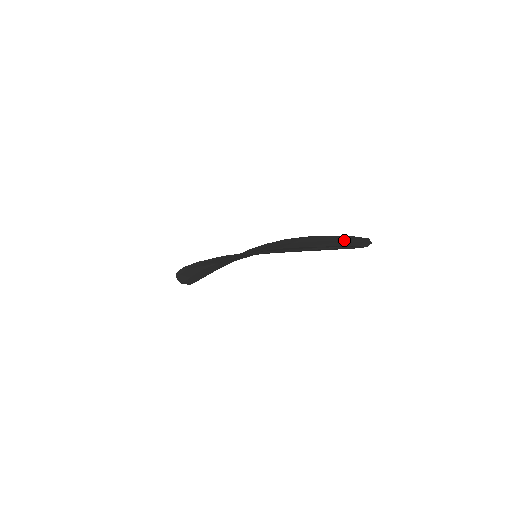
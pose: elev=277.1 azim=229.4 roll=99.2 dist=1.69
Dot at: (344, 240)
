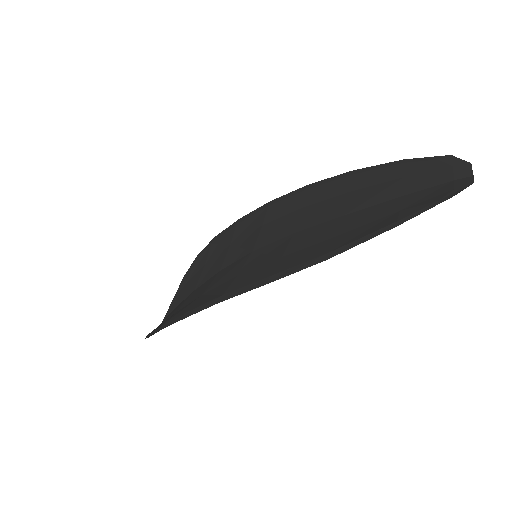
Dot at: (403, 174)
